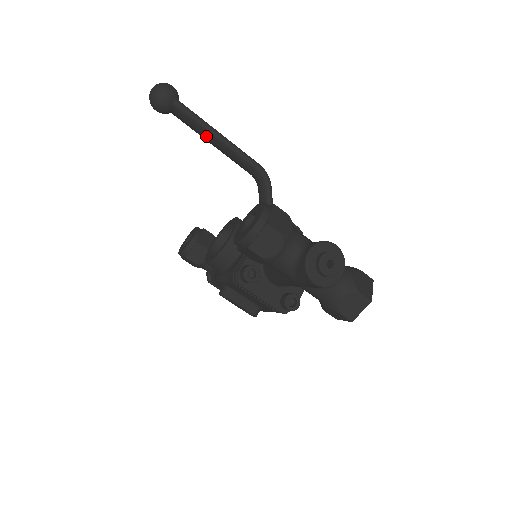
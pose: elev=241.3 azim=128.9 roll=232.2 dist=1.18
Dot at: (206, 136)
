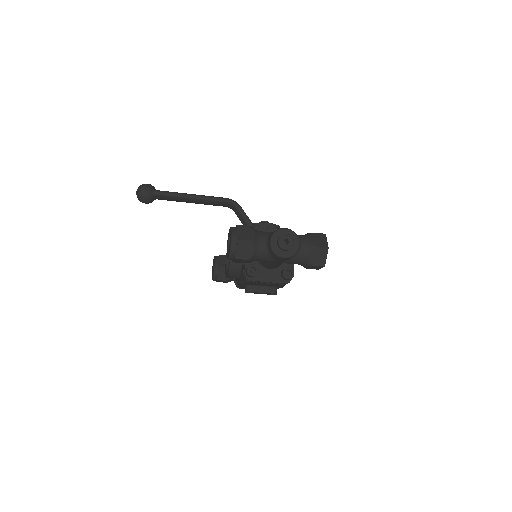
Dot at: (184, 201)
